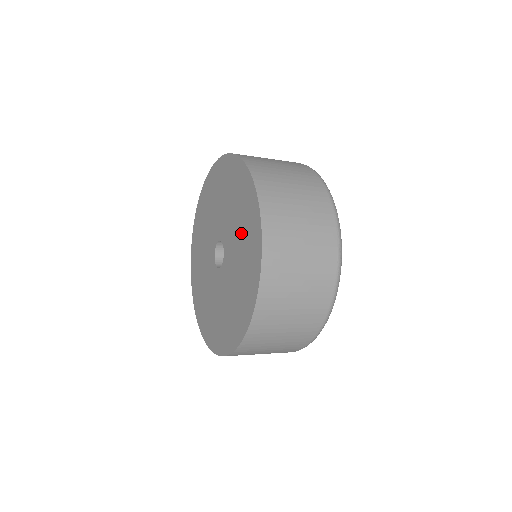
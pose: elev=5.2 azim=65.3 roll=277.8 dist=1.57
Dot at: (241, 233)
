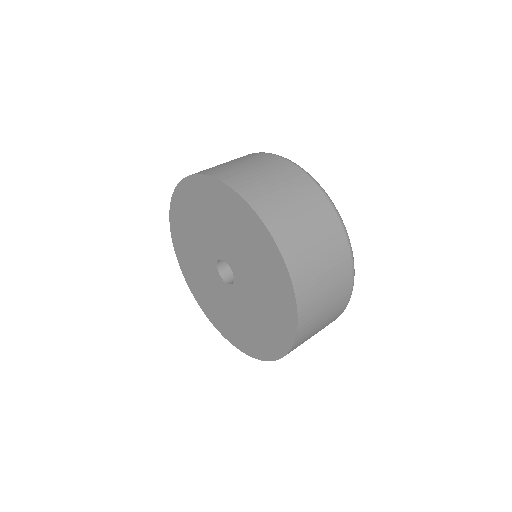
Dot at: (263, 315)
